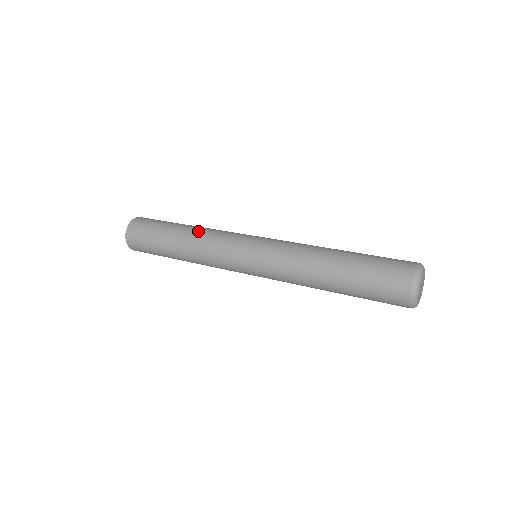
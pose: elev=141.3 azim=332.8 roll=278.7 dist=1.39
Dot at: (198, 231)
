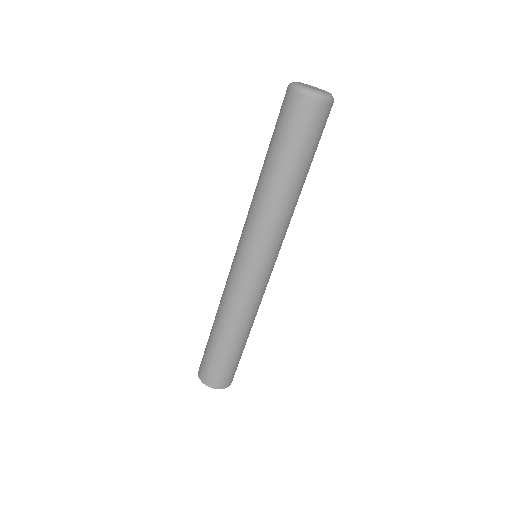
Dot at: occluded
